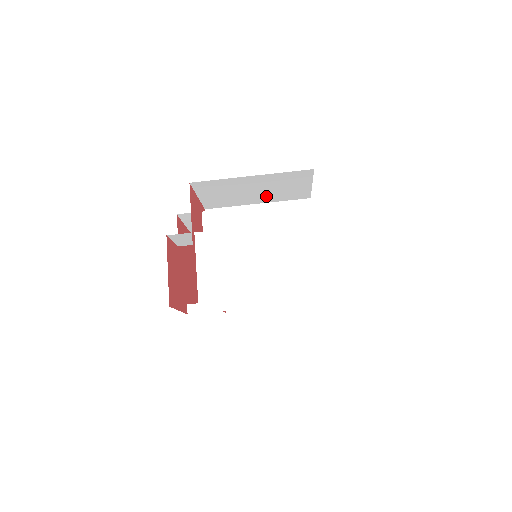
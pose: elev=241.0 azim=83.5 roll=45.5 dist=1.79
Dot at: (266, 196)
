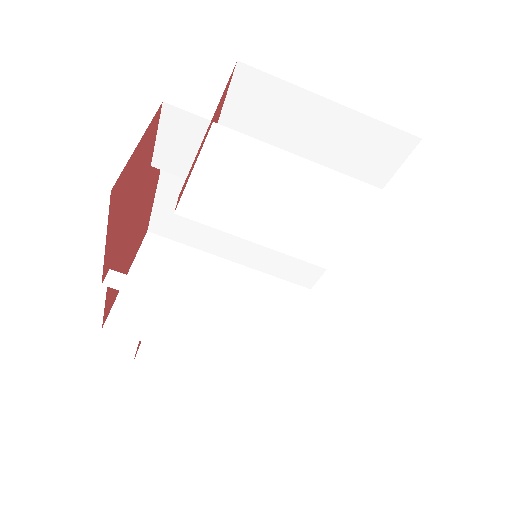
Dot at: occluded
